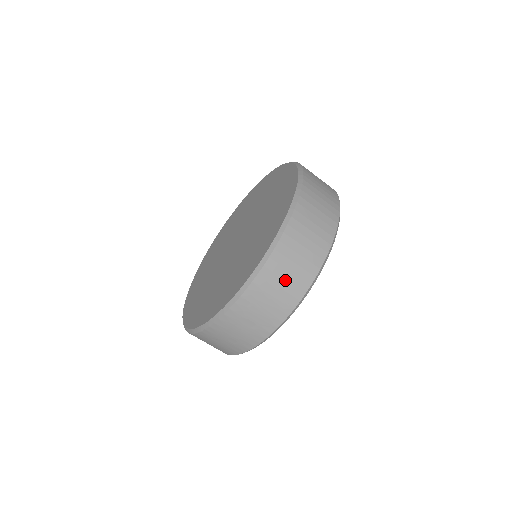
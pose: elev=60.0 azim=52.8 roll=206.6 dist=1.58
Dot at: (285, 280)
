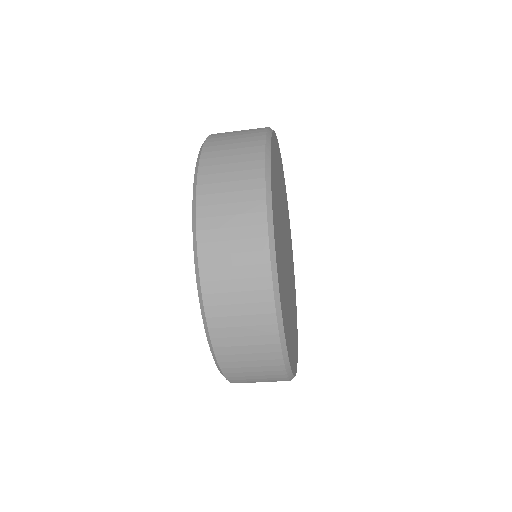
Dot at: occluded
